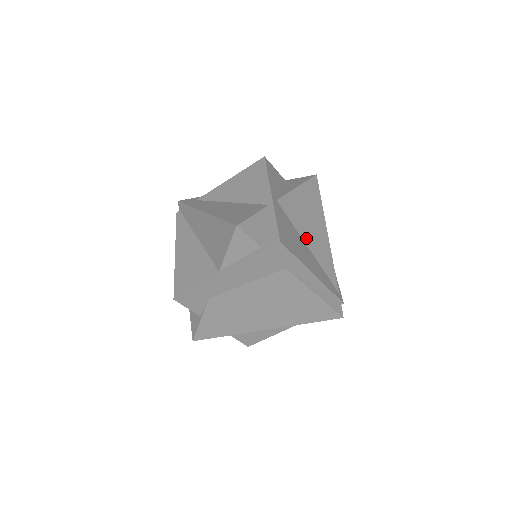
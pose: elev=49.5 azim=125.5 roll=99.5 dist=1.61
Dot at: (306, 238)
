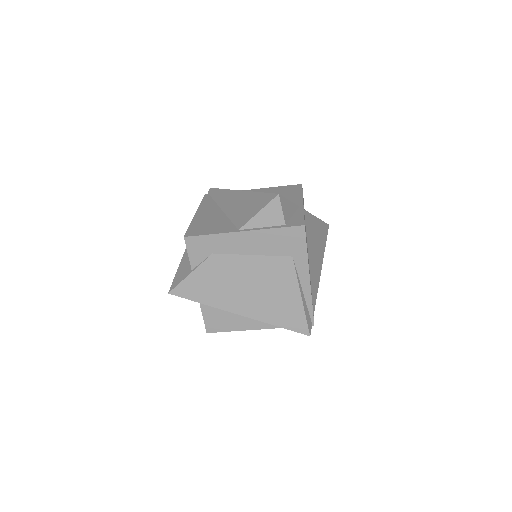
Dot at: (310, 254)
